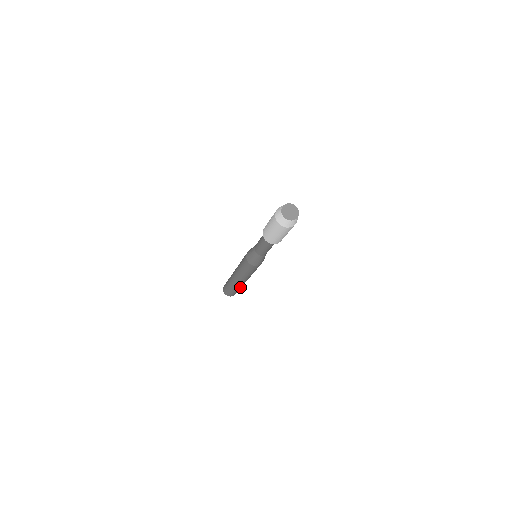
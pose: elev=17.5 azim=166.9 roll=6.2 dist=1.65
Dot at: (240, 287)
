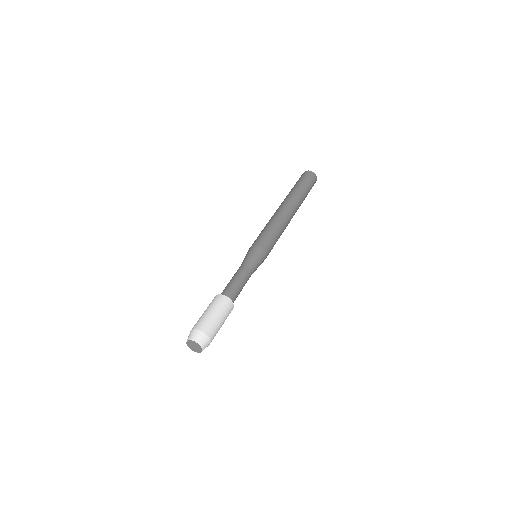
Dot at: occluded
